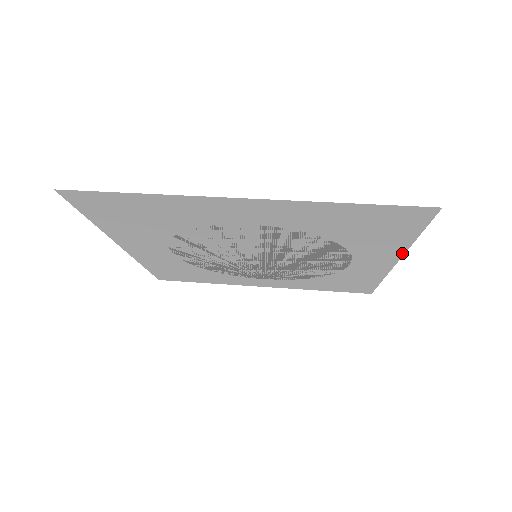
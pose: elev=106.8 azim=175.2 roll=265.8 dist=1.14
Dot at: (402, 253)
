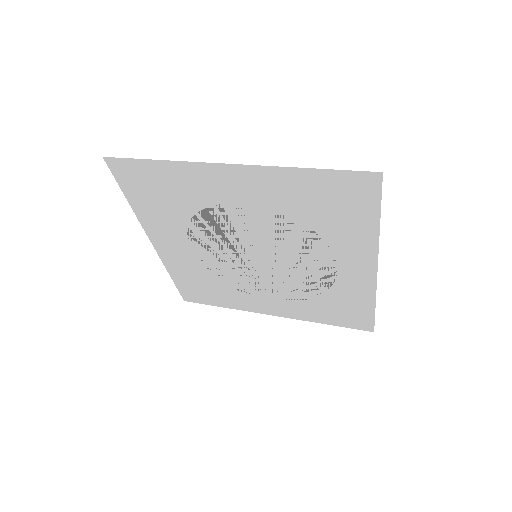
Dot at: (376, 250)
